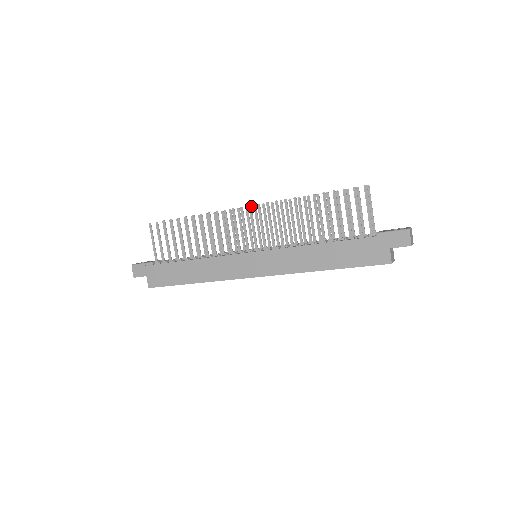
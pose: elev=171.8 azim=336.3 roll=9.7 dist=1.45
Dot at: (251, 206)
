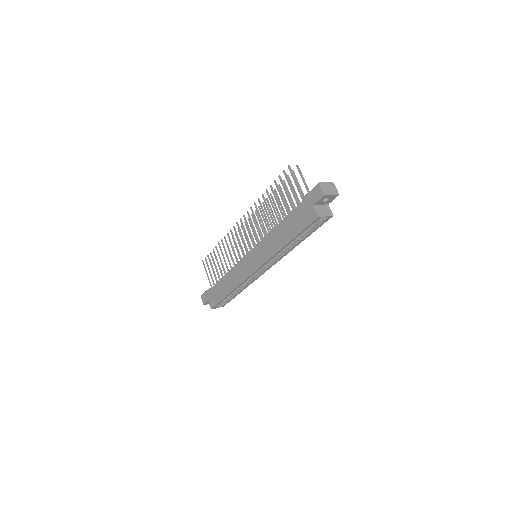
Dot at: (241, 219)
